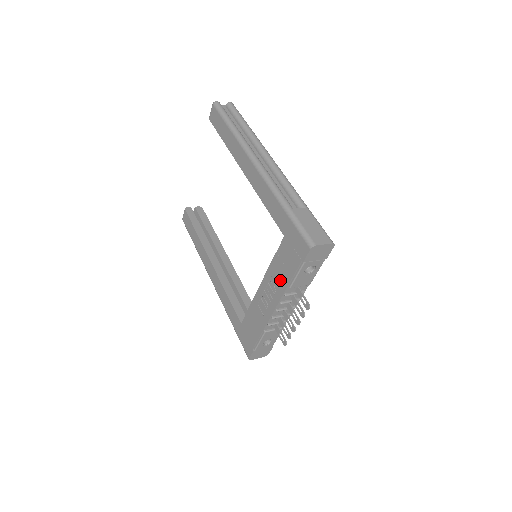
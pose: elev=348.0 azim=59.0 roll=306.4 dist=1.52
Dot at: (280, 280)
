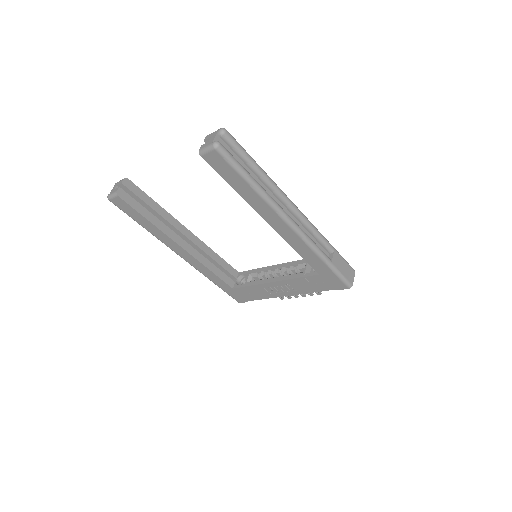
Dot at: (303, 289)
